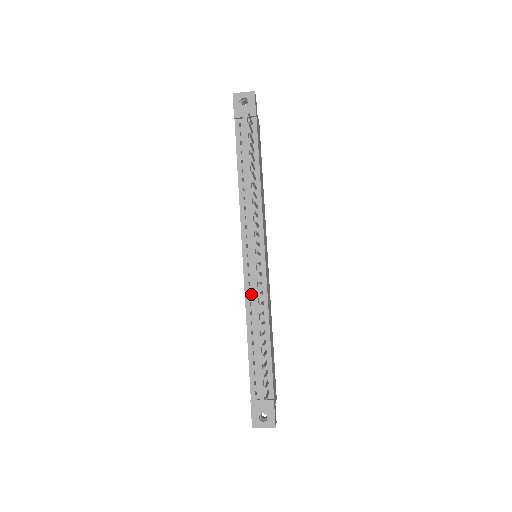
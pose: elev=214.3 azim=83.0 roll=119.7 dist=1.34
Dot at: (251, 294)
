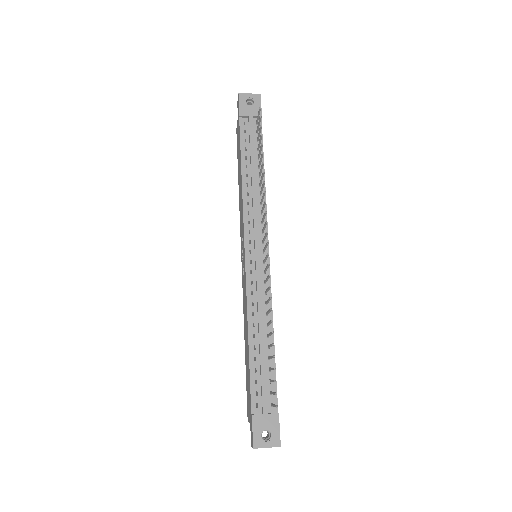
Dot at: (253, 293)
